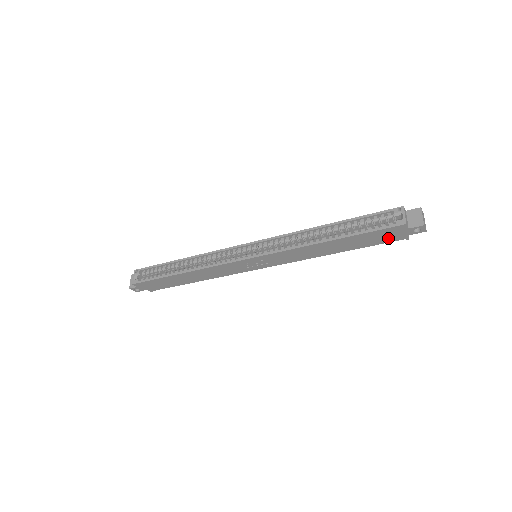
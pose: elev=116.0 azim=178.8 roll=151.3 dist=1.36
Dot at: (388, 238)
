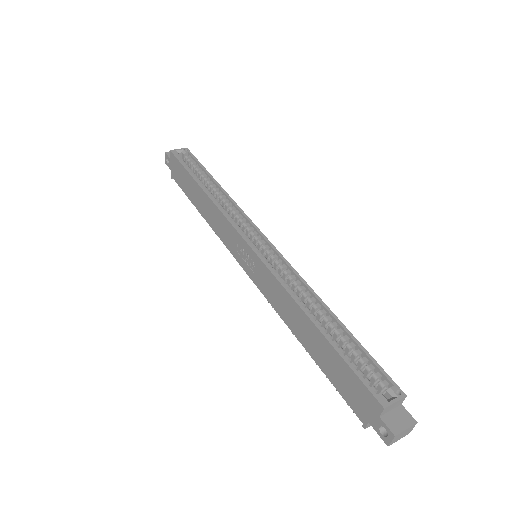
Dot at: (353, 398)
